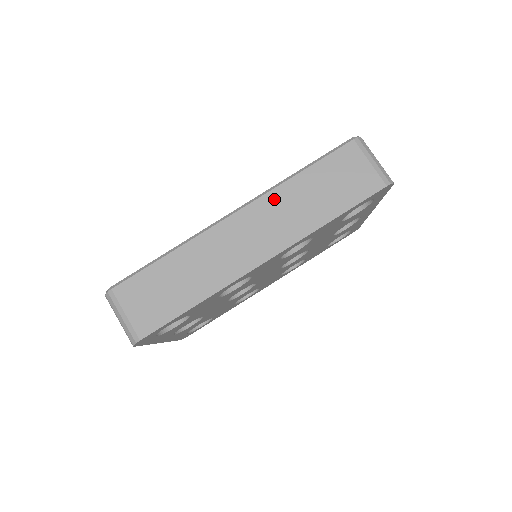
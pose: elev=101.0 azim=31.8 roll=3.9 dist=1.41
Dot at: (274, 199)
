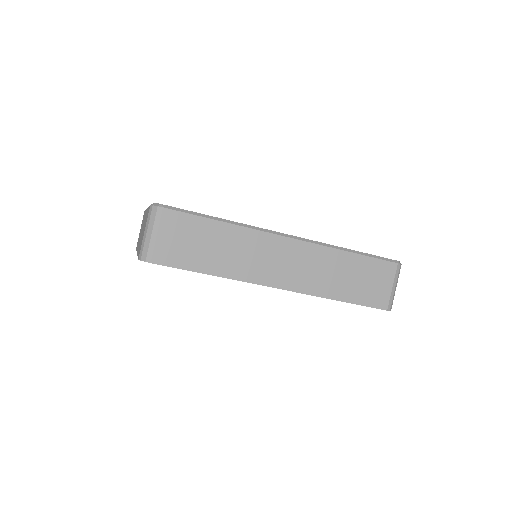
Dot at: (321, 253)
